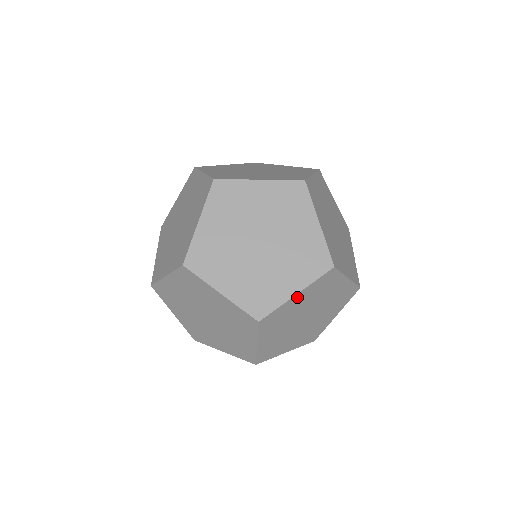
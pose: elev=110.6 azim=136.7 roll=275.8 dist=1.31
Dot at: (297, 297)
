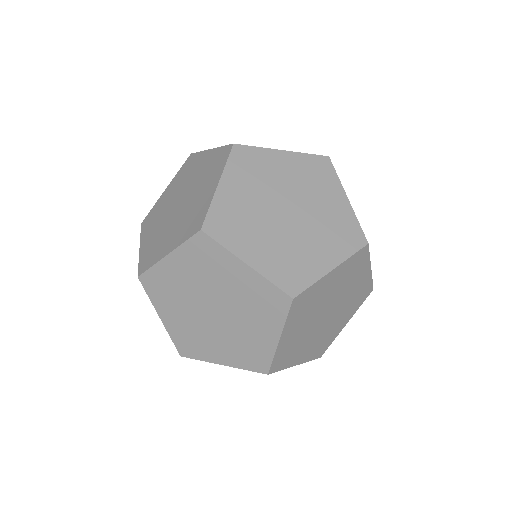
Dot at: occluded
